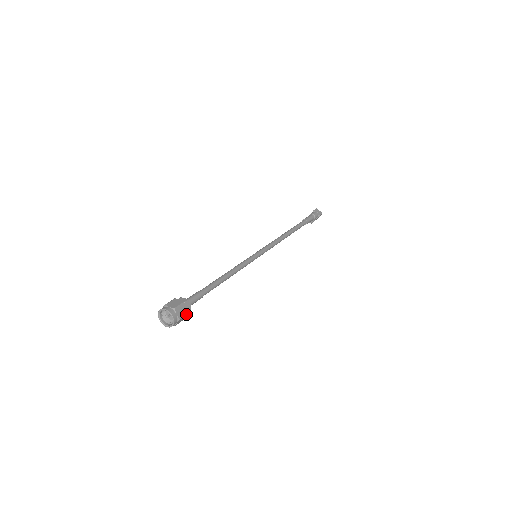
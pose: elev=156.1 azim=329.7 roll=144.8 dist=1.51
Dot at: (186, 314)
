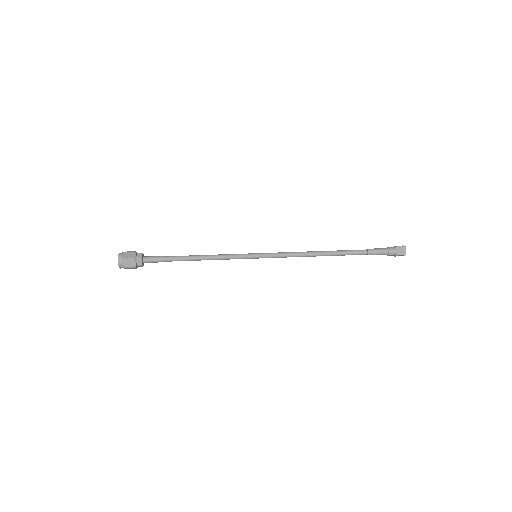
Dot at: (132, 267)
